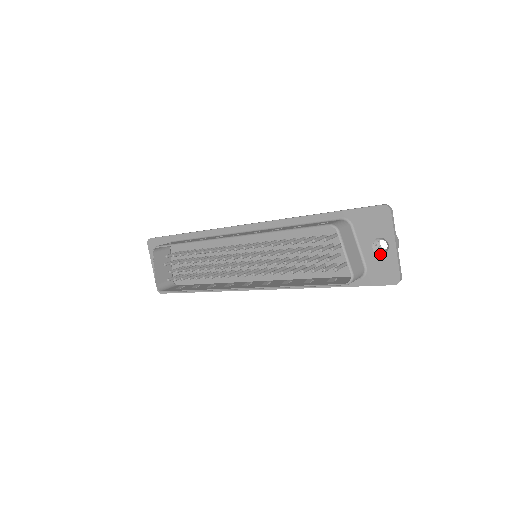
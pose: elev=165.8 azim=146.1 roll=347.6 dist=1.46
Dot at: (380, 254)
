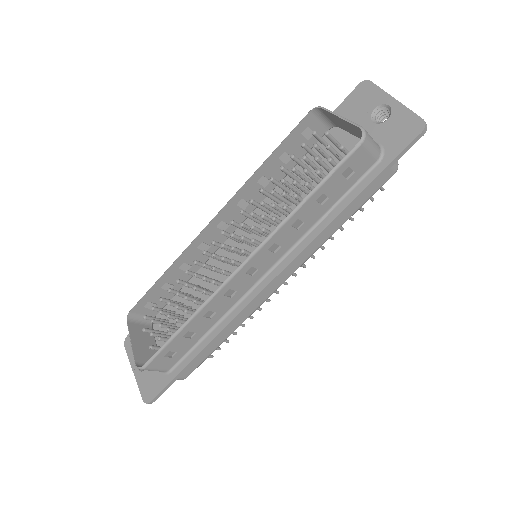
Dot at: (386, 120)
